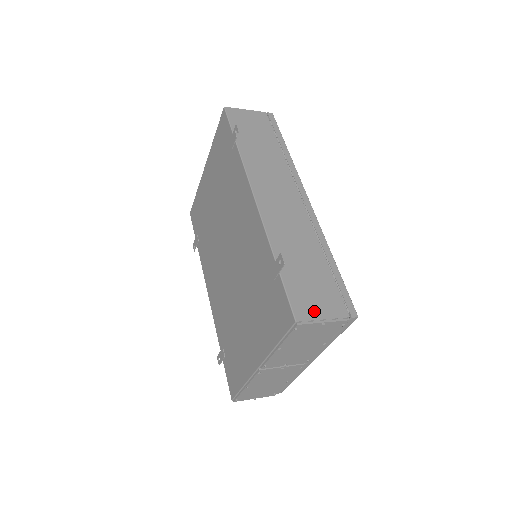
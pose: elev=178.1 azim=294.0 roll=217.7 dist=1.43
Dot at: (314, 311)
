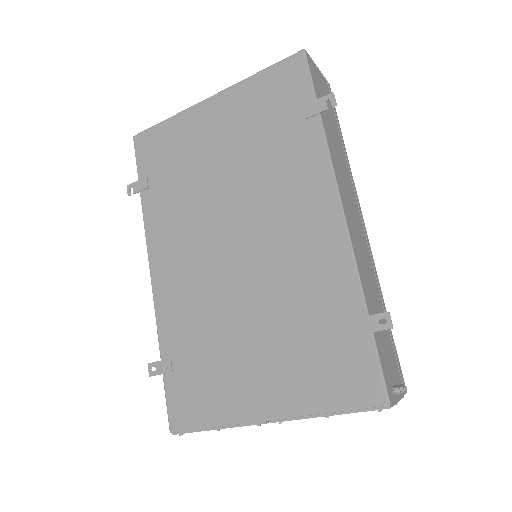
Dot at: (402, 392)
